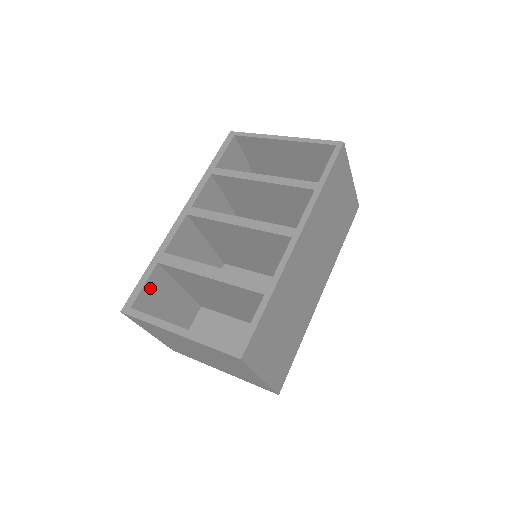
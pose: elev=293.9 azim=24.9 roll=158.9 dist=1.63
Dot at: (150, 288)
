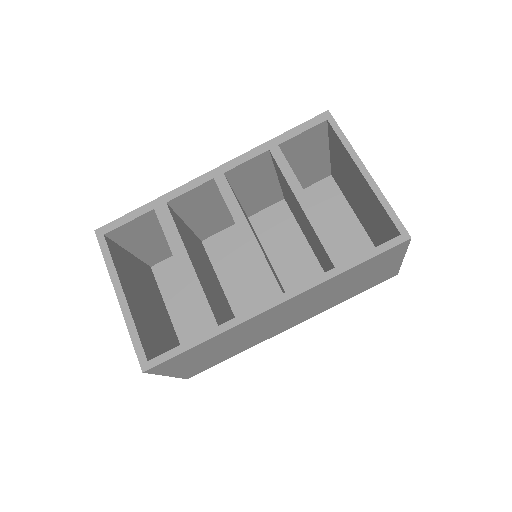
Dot at: (135, 225)
